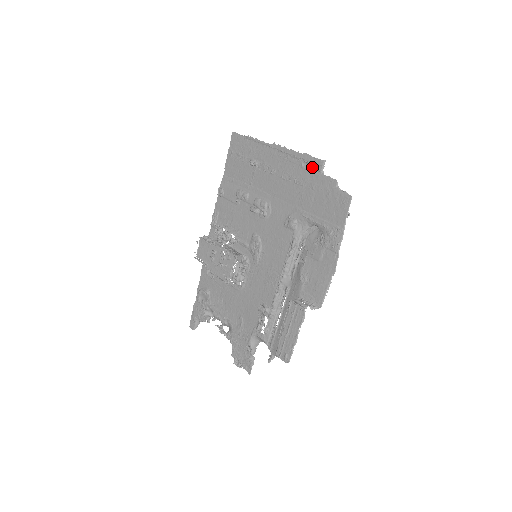
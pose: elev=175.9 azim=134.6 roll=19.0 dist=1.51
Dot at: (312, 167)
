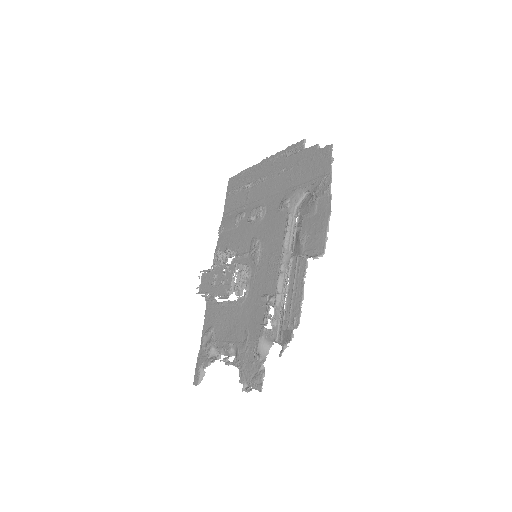
Dot at: (296, 152)
